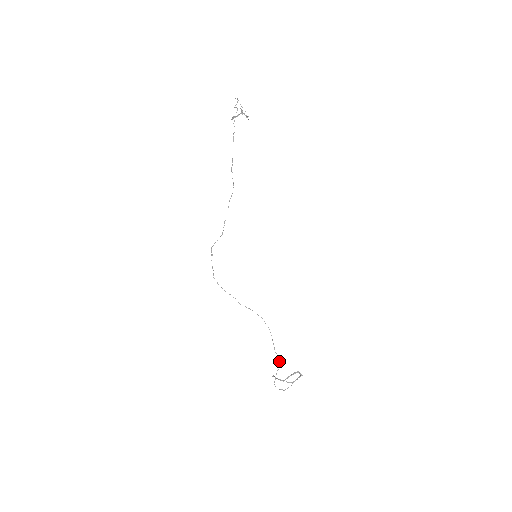
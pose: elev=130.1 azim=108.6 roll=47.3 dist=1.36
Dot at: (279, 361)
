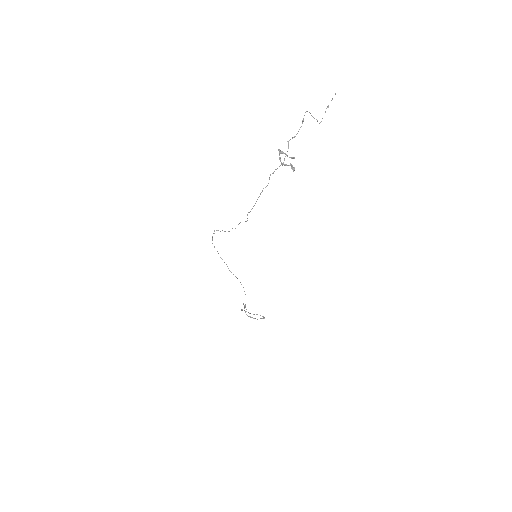
Dot at: occluded
